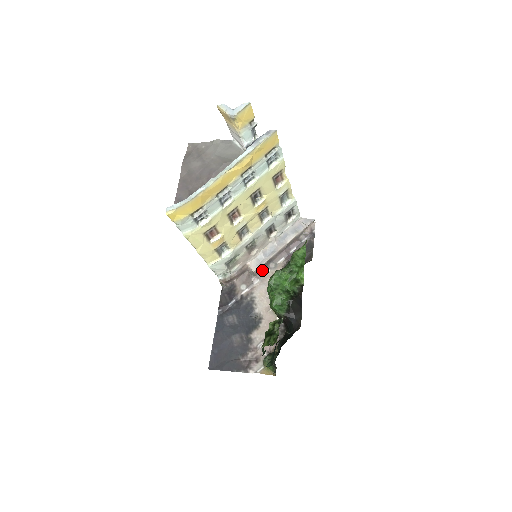
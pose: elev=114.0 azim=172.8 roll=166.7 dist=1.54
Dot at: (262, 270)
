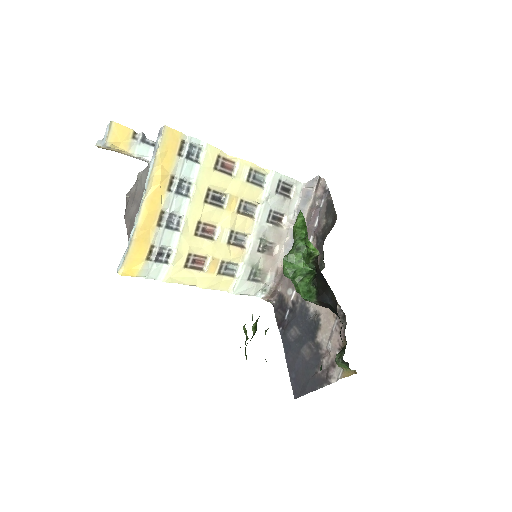
Dot at: occluded
